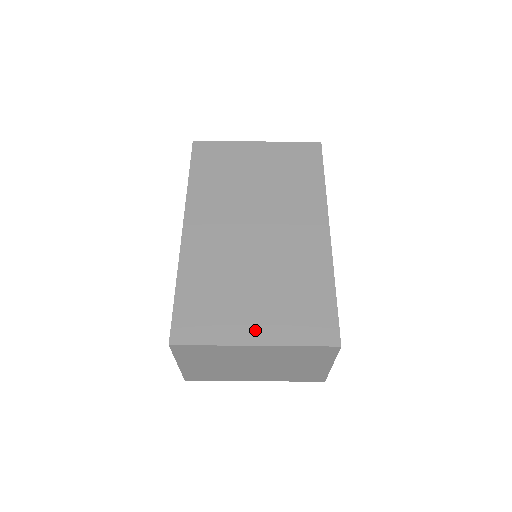
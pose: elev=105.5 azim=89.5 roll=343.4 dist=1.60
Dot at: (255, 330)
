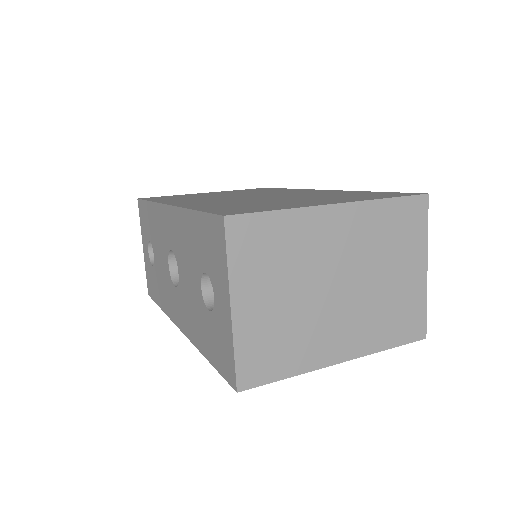
Dot at: (324, 202)
